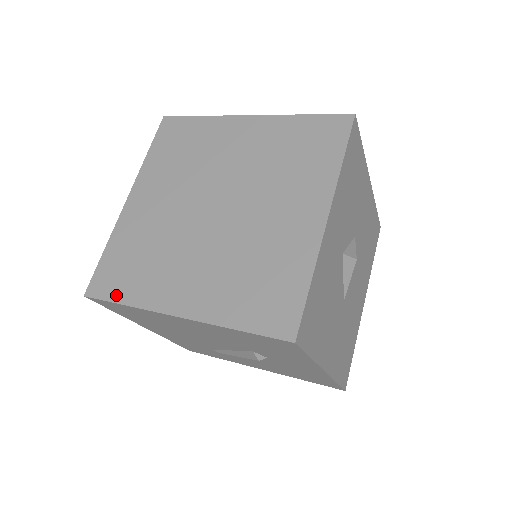
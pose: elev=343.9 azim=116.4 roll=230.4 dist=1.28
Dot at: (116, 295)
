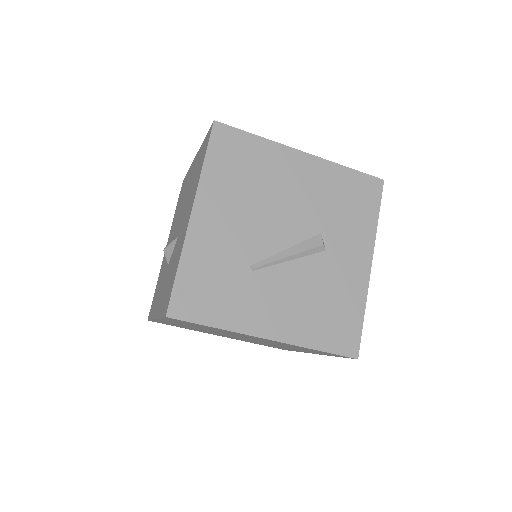
Dot at: occluded
